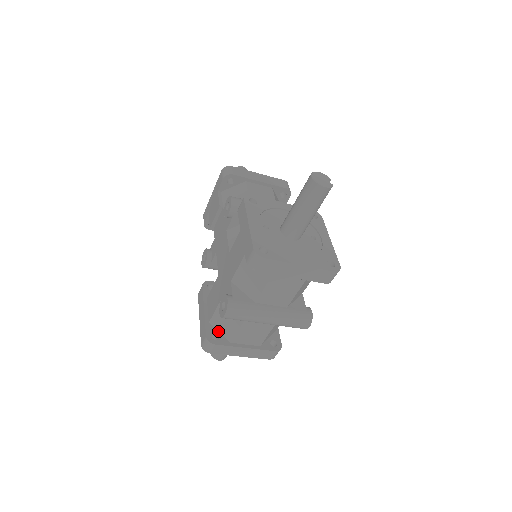
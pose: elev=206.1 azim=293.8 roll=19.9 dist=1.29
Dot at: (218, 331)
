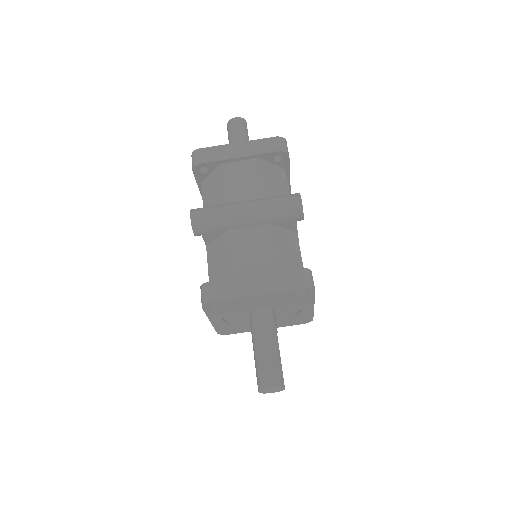
Dot at: occluded
